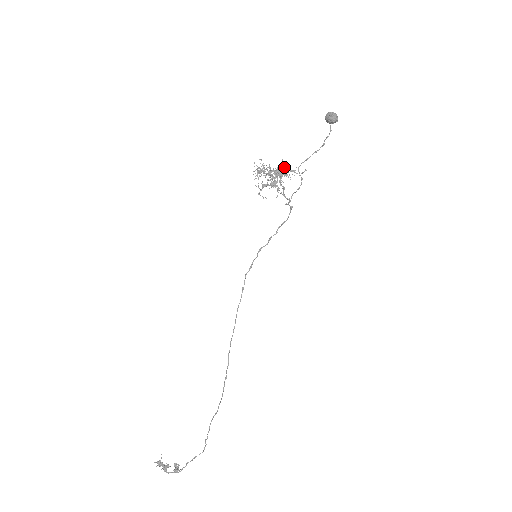
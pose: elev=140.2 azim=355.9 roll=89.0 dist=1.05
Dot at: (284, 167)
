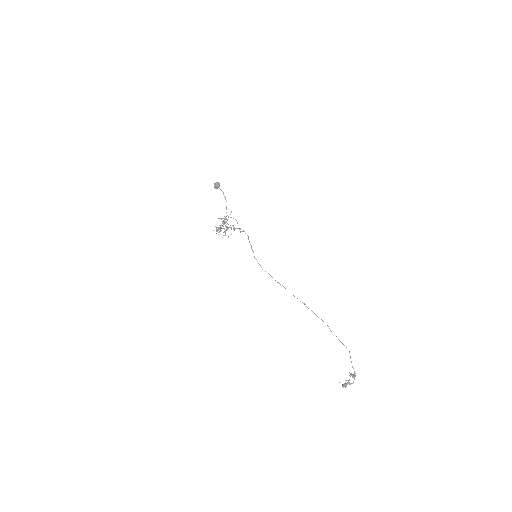
Dot at: occluded
